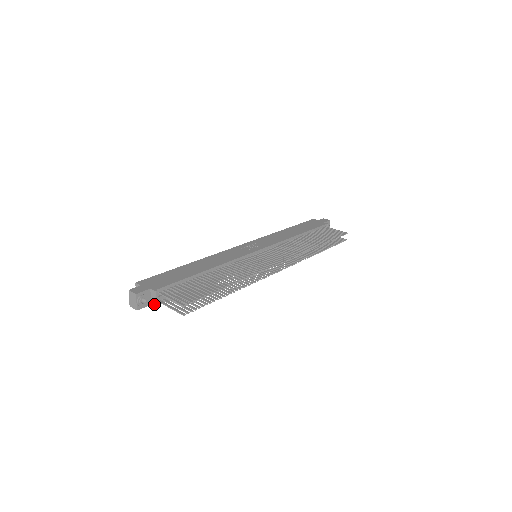
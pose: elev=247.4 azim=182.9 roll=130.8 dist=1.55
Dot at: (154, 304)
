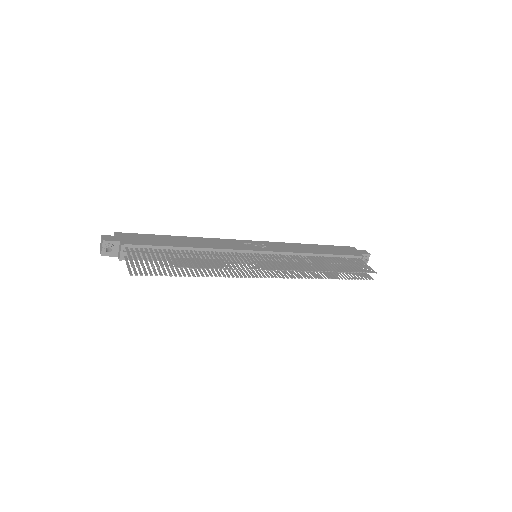
Dot at: (119, 257)
